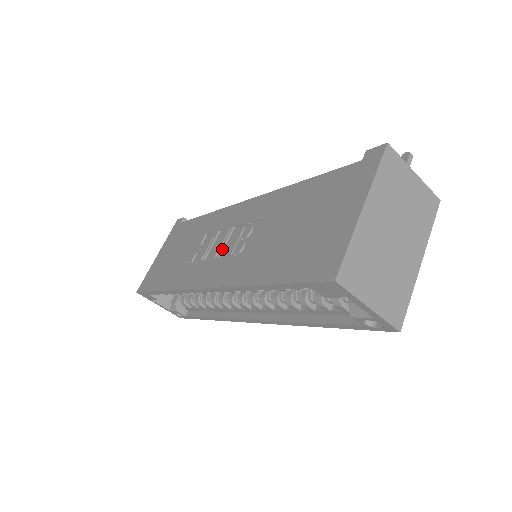
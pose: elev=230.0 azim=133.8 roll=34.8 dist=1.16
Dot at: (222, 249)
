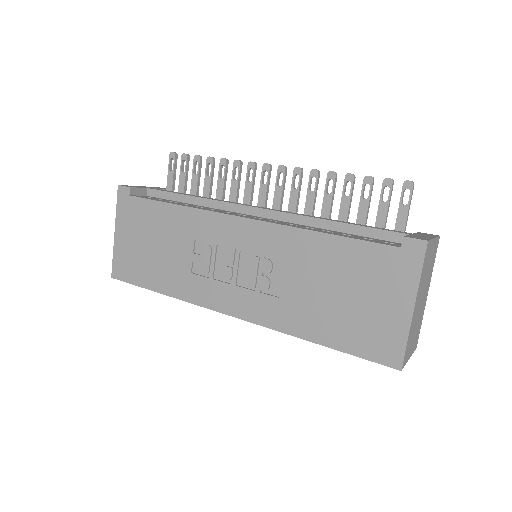
Dot at: (237, 275)
